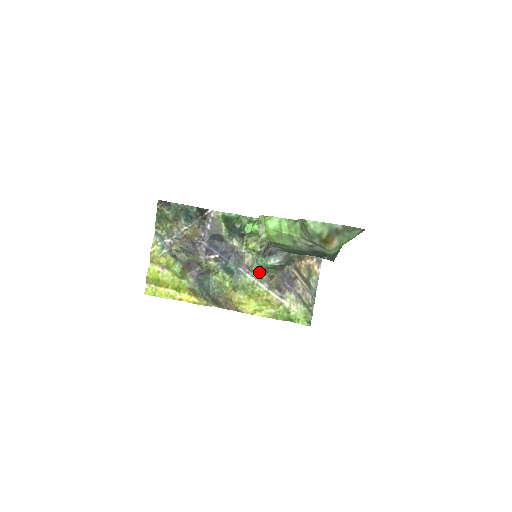
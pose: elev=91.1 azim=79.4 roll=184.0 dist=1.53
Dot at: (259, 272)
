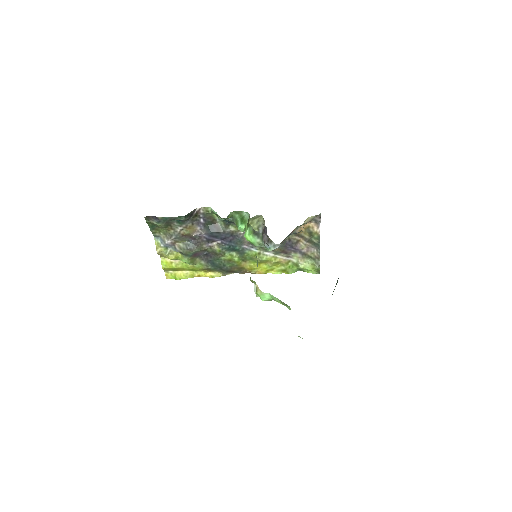
Dot at: occluded
